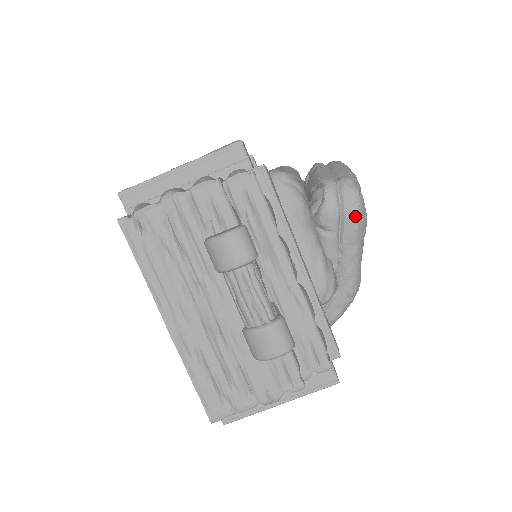
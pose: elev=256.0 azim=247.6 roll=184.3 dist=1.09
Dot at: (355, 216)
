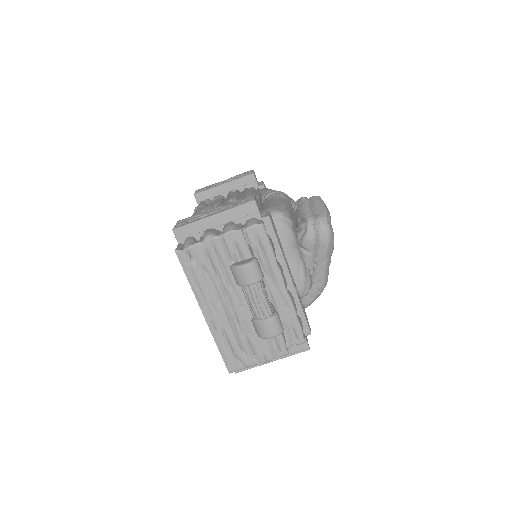
Dot at: (326, 243)
